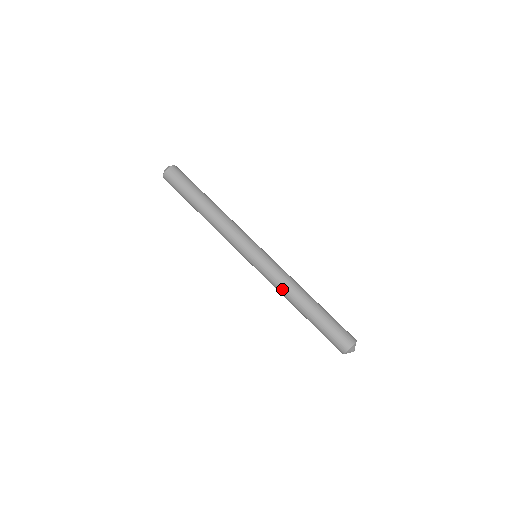
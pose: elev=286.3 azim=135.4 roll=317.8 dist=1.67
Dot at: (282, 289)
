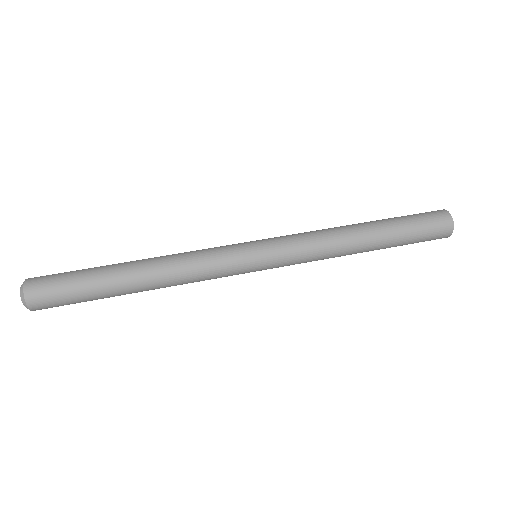
Dot at: (328, 254)
